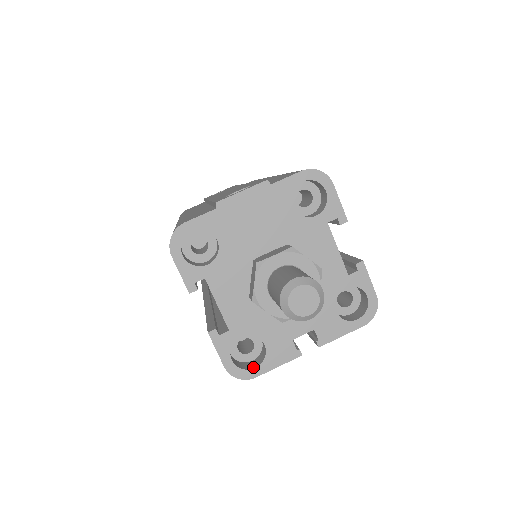
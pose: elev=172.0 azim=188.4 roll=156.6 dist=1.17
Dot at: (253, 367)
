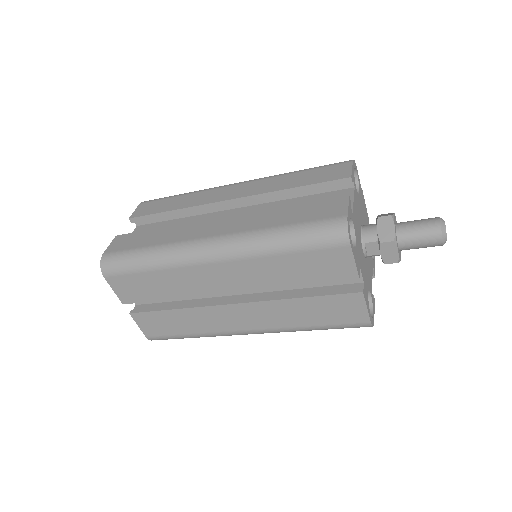
Dot at: occluded
